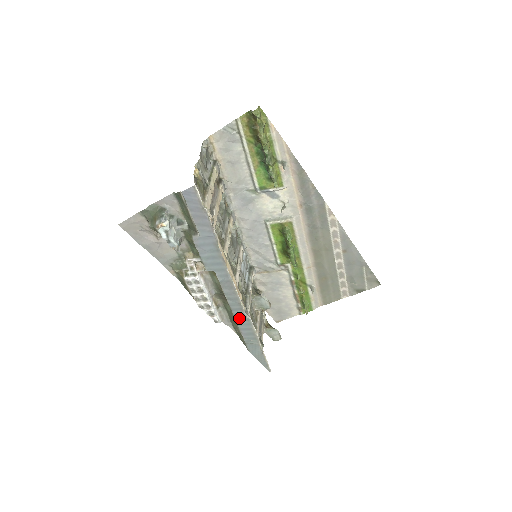
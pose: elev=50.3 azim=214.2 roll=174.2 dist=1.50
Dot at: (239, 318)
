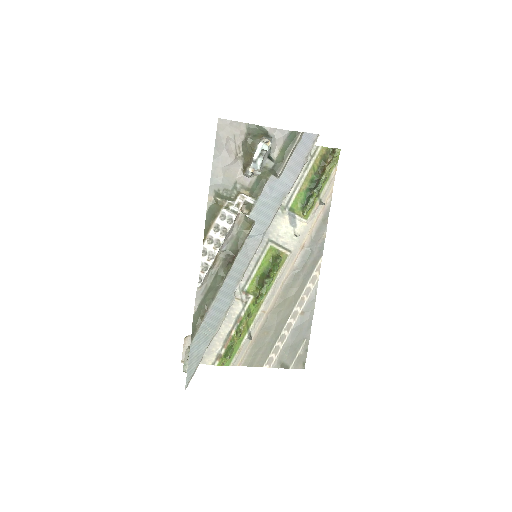
Dot at: (225, 291)
